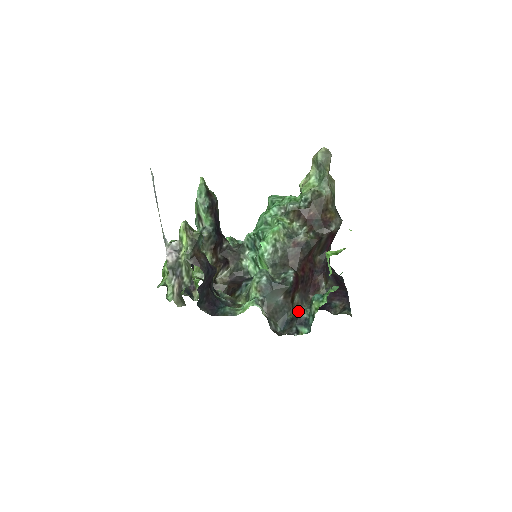
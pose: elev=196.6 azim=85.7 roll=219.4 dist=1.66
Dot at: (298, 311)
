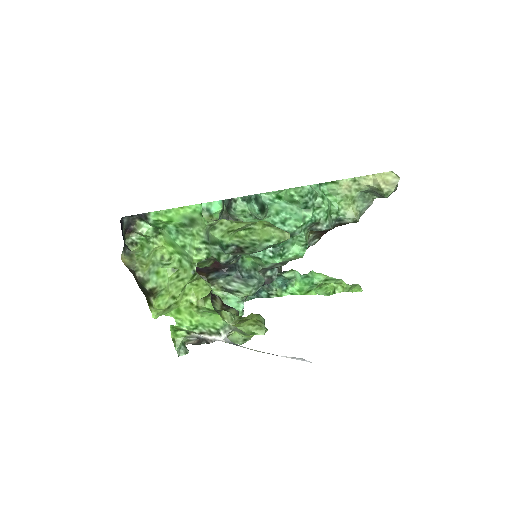
Dot at: occluded
